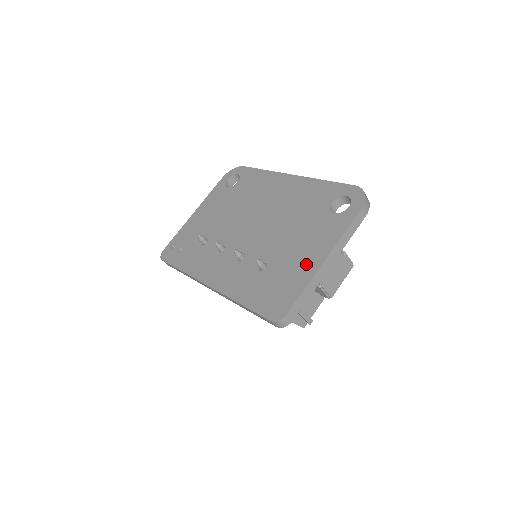
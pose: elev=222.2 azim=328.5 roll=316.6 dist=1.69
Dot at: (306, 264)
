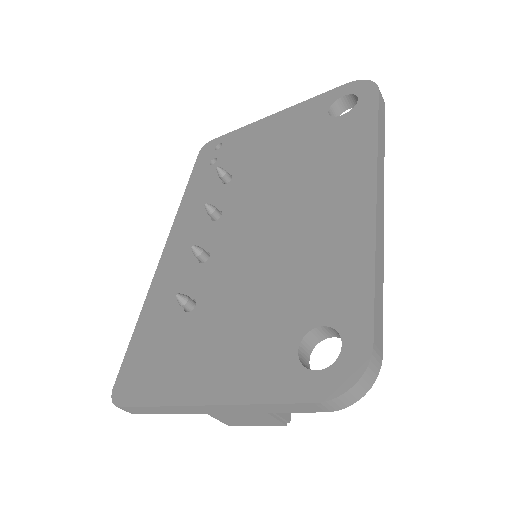
Dot at: (194, 375)
